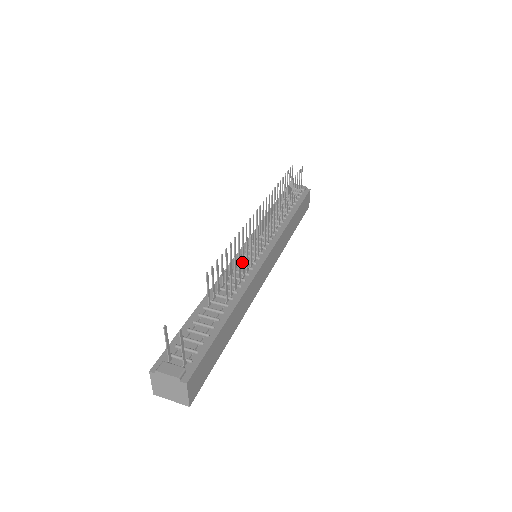
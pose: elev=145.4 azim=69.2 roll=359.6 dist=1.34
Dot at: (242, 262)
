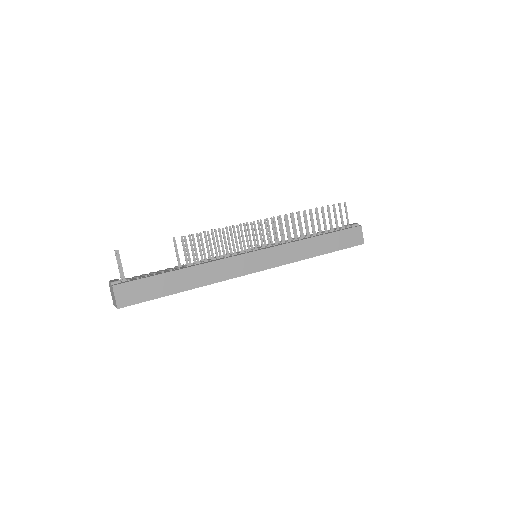
Dot at: occluded
